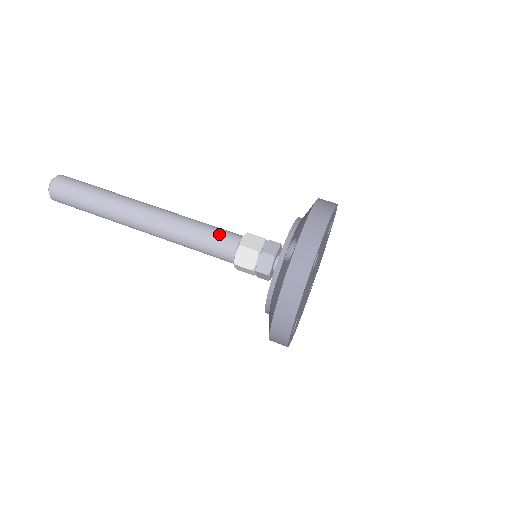
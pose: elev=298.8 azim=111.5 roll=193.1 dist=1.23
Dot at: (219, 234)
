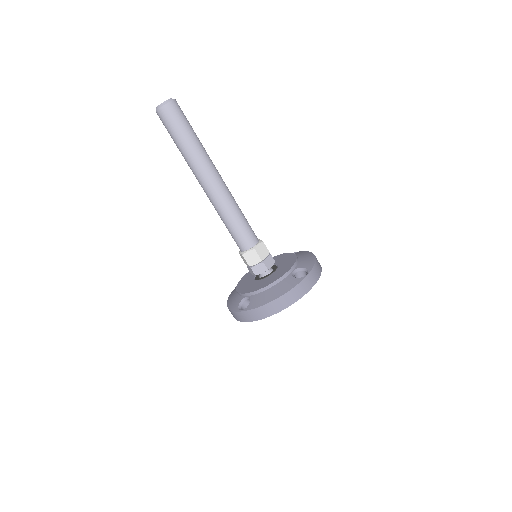
Dot at: (238, 237)
